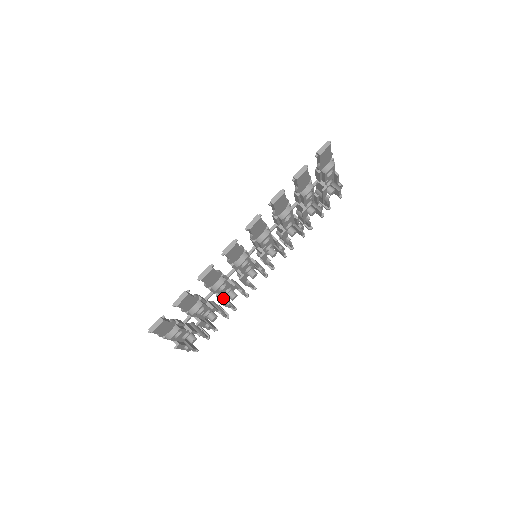
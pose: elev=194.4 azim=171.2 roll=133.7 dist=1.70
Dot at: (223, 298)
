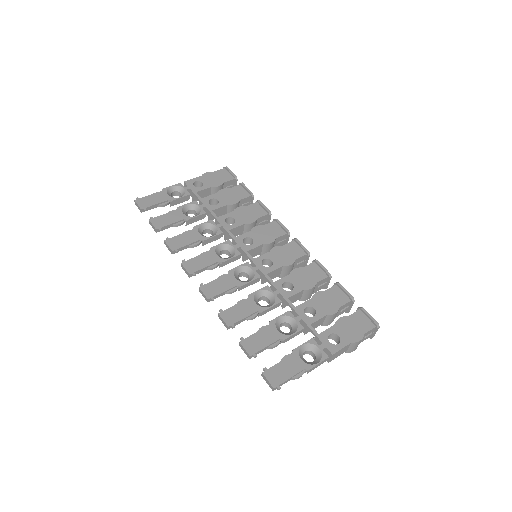
Dot at: occluded
